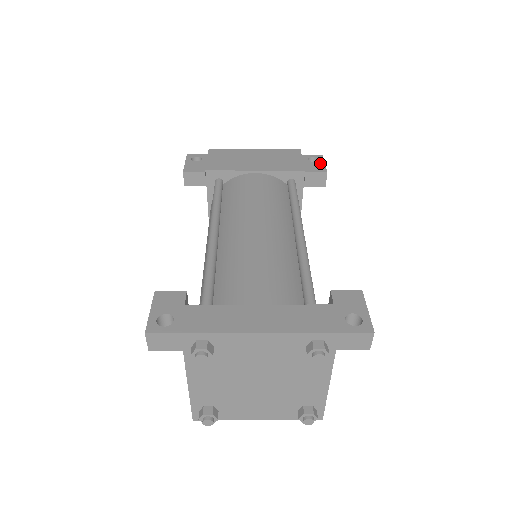
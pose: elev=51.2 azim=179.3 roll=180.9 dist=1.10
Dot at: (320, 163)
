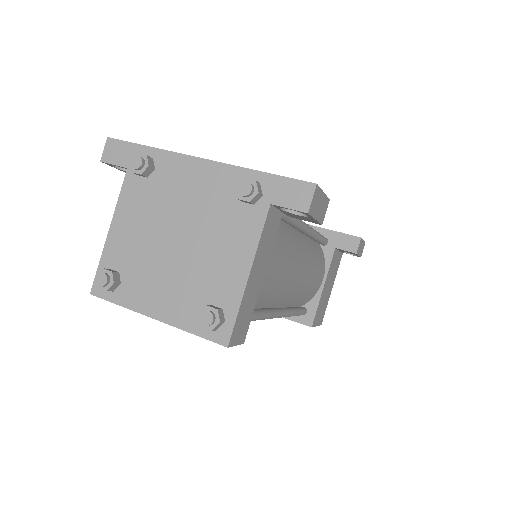
Dot at: occluded
